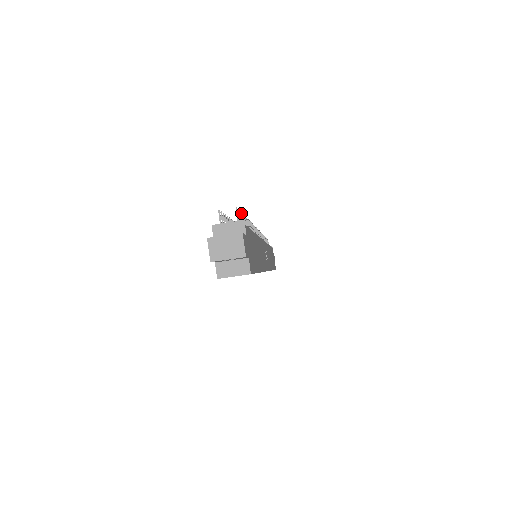
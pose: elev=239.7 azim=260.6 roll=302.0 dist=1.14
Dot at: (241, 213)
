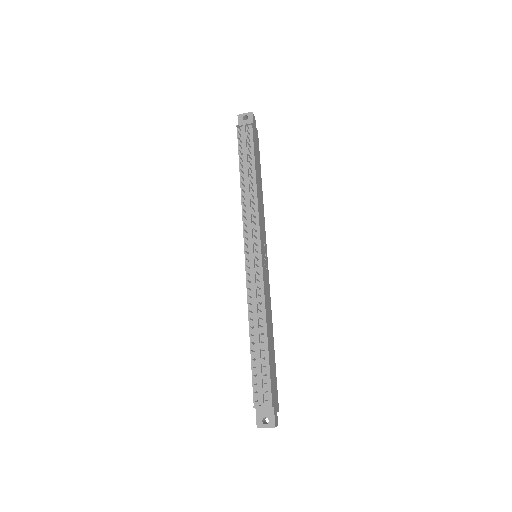
Dot at: occluded
